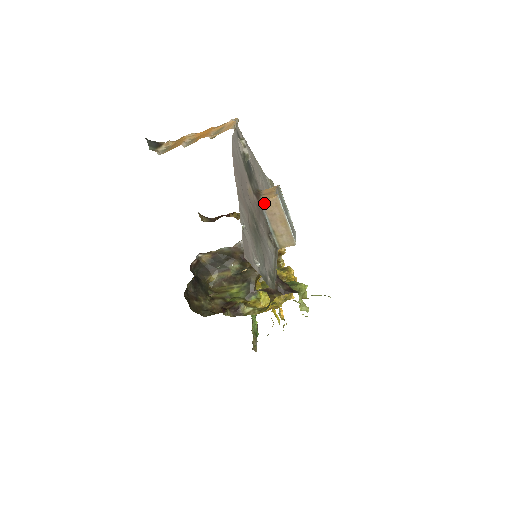
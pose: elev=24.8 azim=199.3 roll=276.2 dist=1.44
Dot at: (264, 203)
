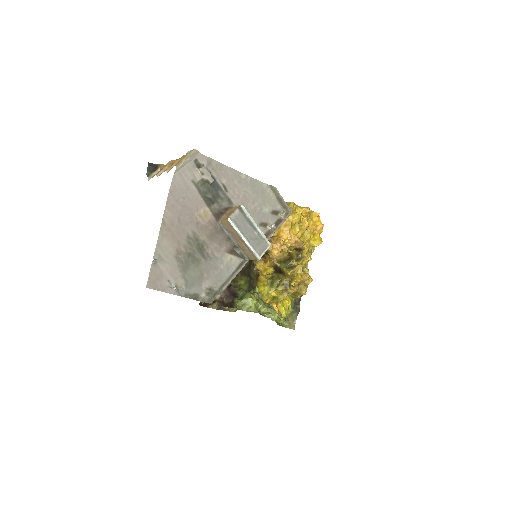
Dot at: (222, 223)
